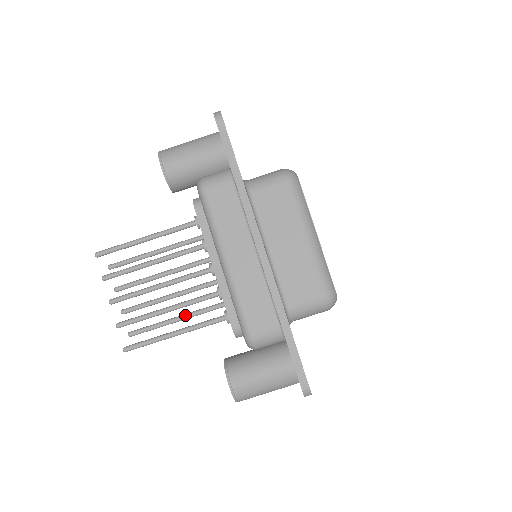
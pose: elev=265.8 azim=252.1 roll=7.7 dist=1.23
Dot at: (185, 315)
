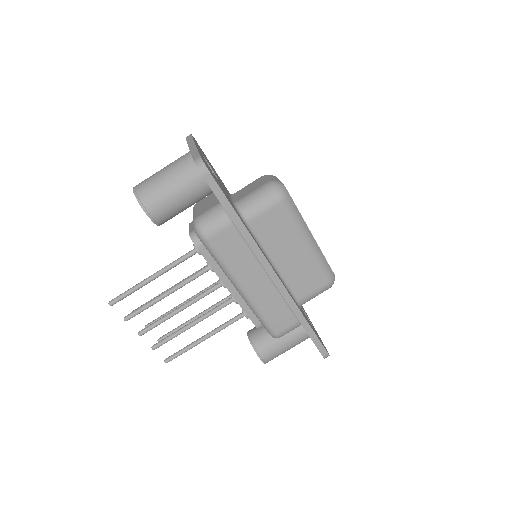
Dot at: occluded
